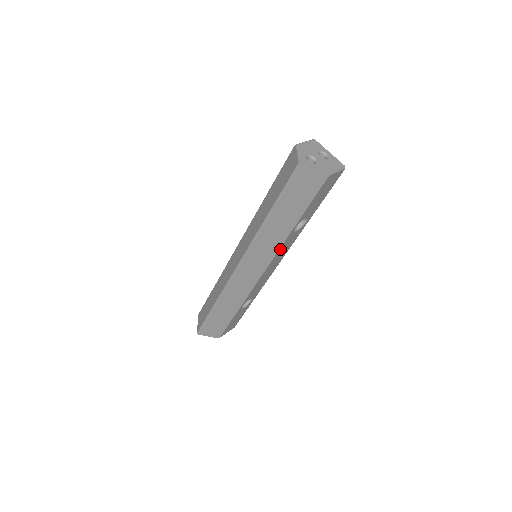
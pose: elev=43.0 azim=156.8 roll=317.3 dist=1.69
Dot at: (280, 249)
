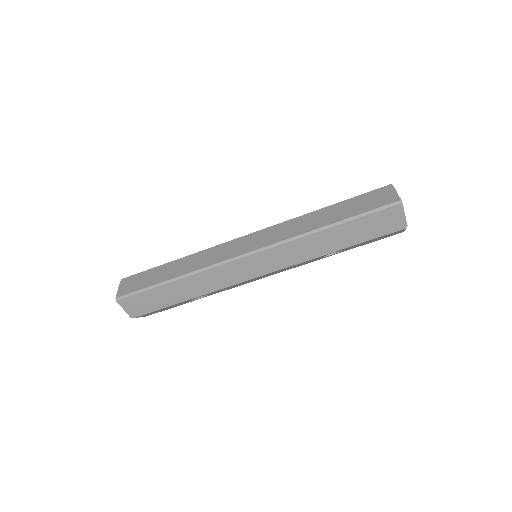
Dot at: (298, 263)
